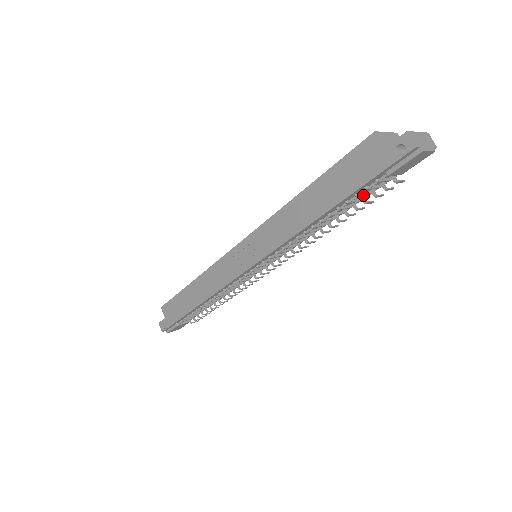
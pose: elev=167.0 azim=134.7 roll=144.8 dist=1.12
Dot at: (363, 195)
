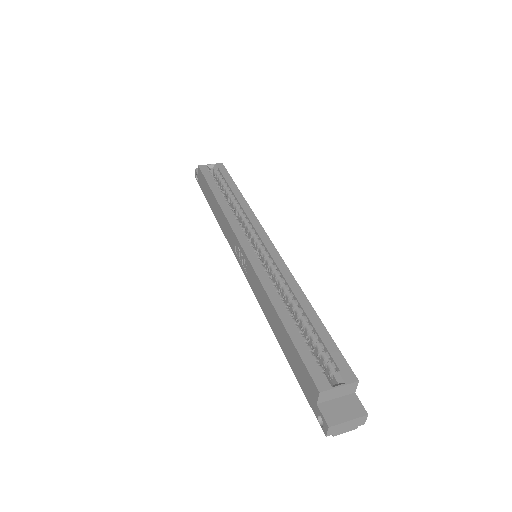
Dot at: occluded
